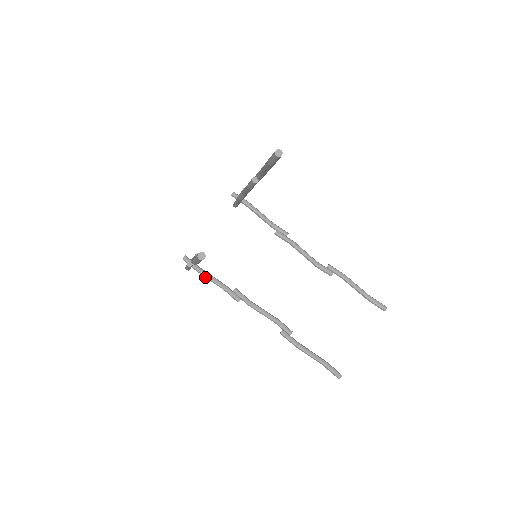
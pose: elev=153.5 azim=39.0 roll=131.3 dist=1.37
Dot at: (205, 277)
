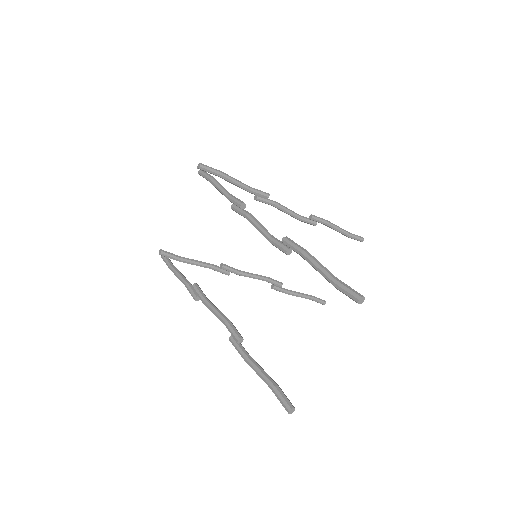
Dot at: occluded
